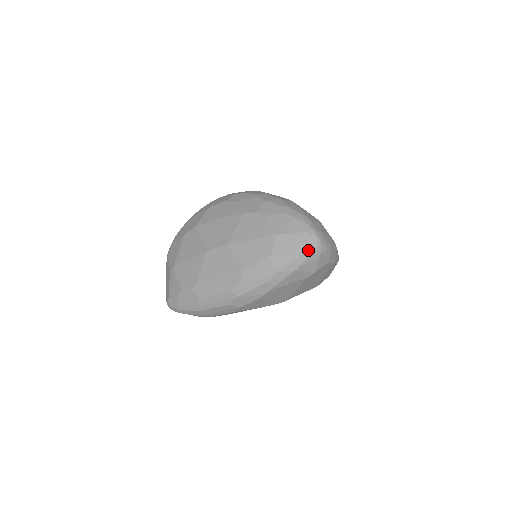
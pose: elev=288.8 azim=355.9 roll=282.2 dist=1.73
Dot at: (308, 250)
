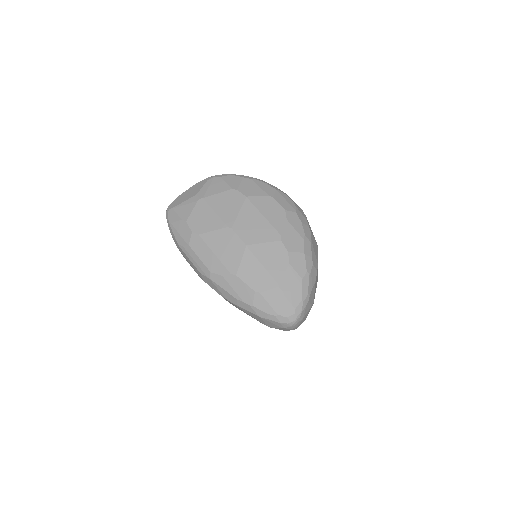
Dot at: (282, 319)
